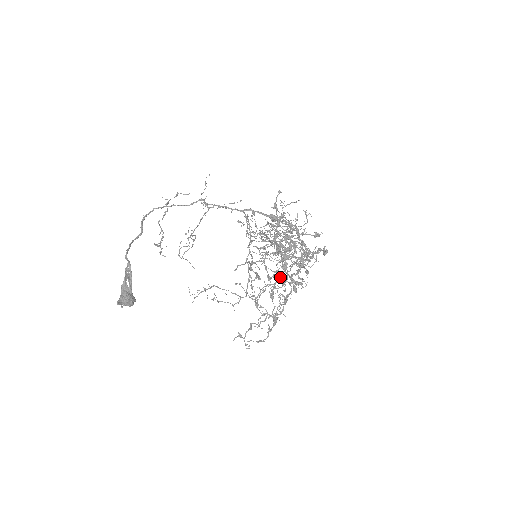
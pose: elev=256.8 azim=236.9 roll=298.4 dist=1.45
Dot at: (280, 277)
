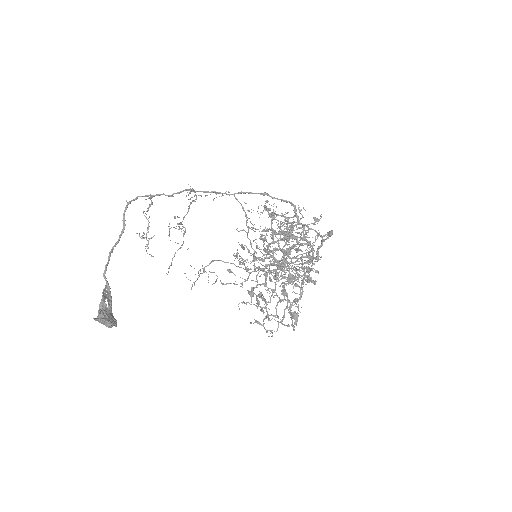
Dot at: (289, 257)
